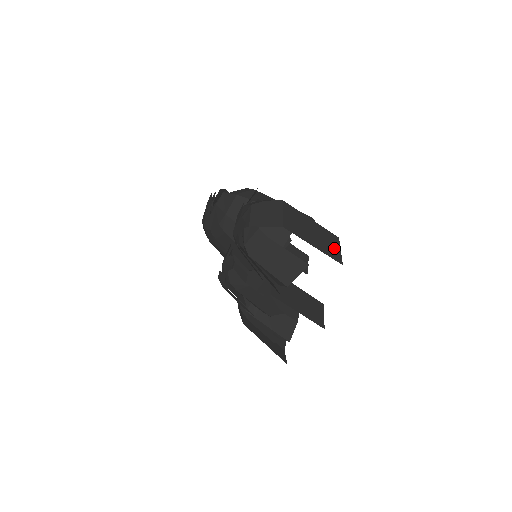
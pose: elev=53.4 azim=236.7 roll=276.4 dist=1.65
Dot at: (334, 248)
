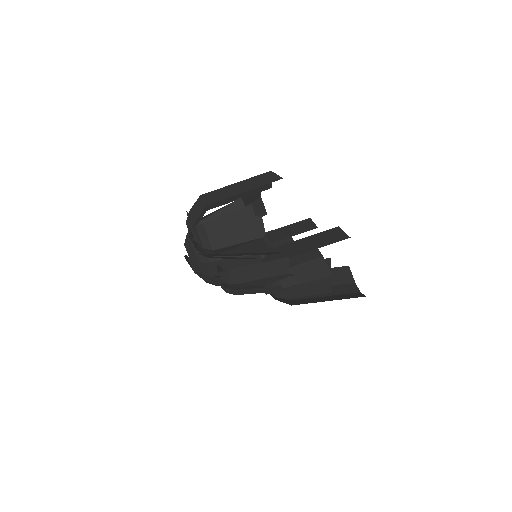
Dot at: (268, 178)
